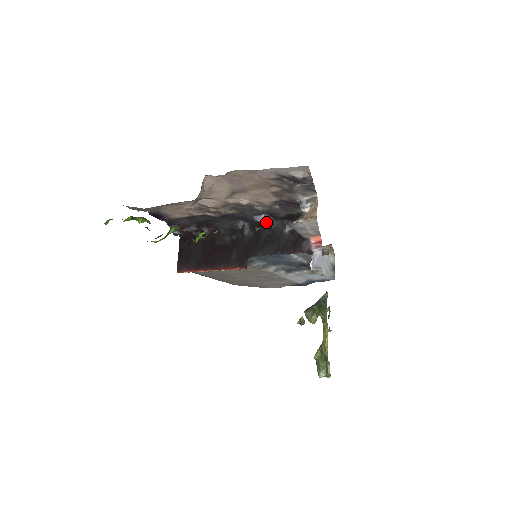
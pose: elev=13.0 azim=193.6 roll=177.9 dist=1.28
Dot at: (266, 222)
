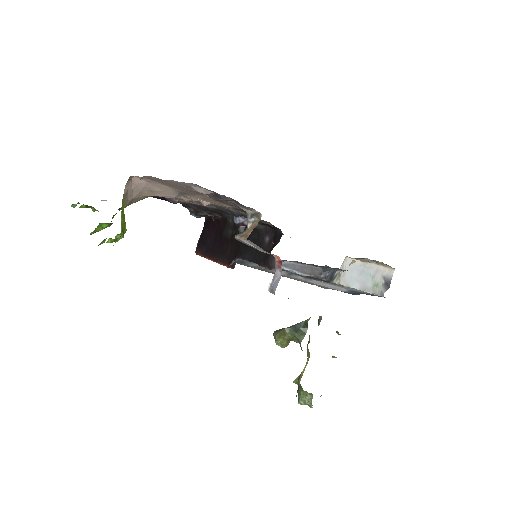
Dot at: (245, 225)
